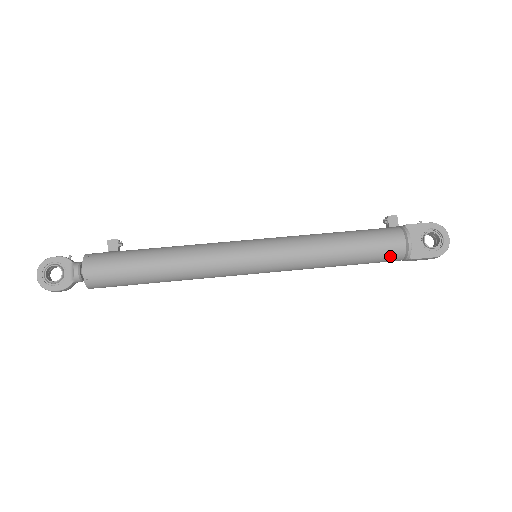
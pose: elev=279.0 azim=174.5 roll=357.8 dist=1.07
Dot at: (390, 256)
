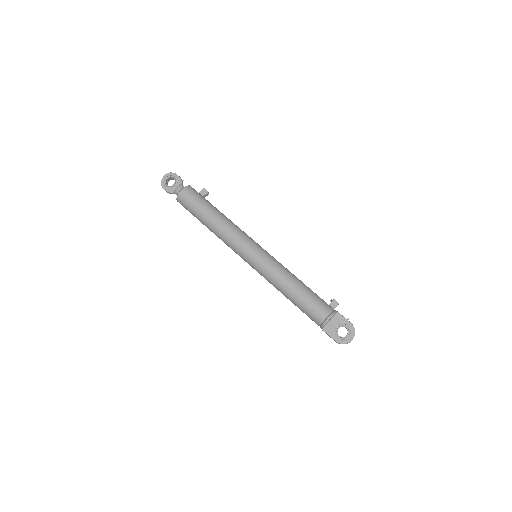
Dot at: (313, 317)
